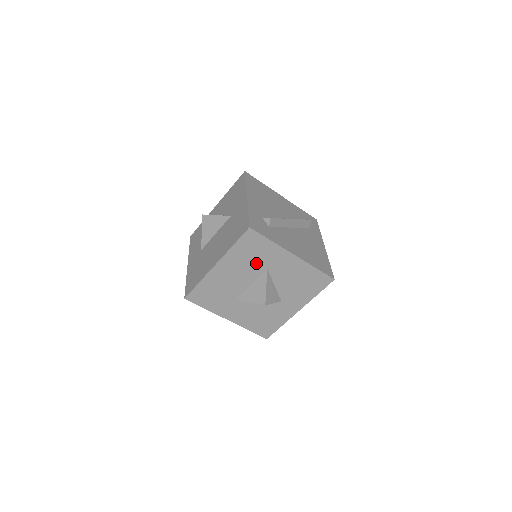
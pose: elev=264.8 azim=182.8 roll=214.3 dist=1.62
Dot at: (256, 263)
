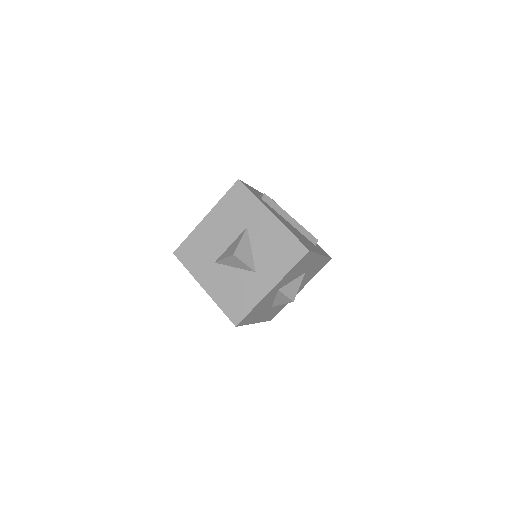
Dot at: (239, 219)
